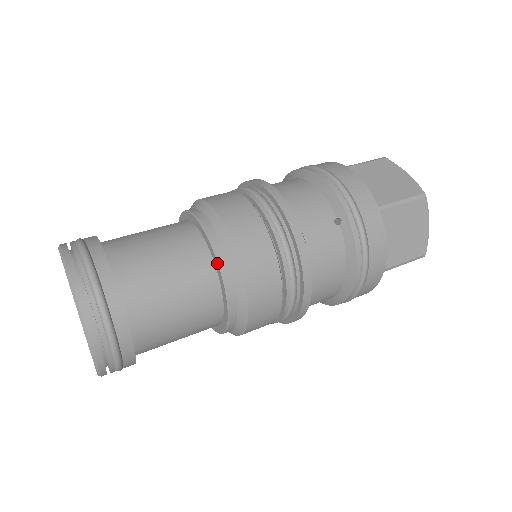
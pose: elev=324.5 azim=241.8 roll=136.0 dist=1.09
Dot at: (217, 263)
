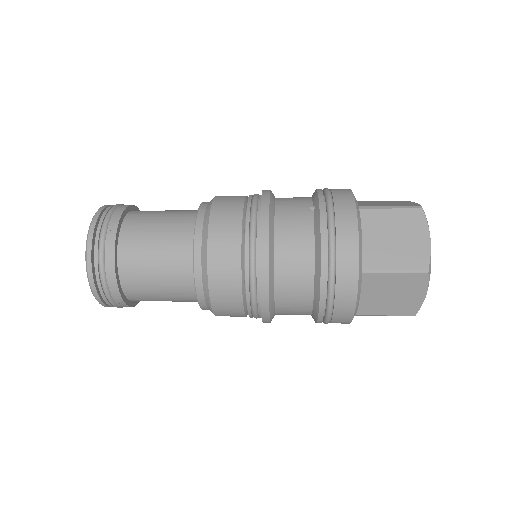
Dot at: (196, 216)
